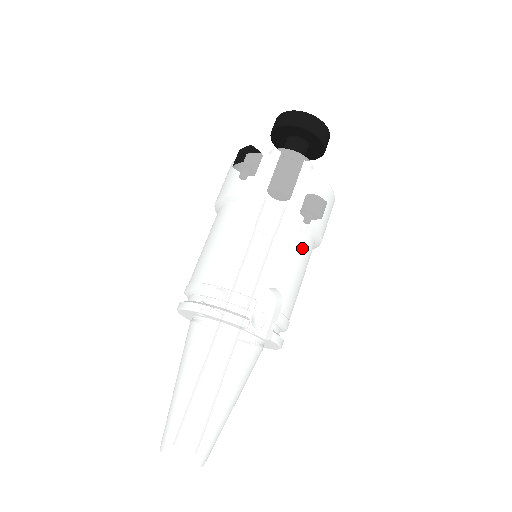
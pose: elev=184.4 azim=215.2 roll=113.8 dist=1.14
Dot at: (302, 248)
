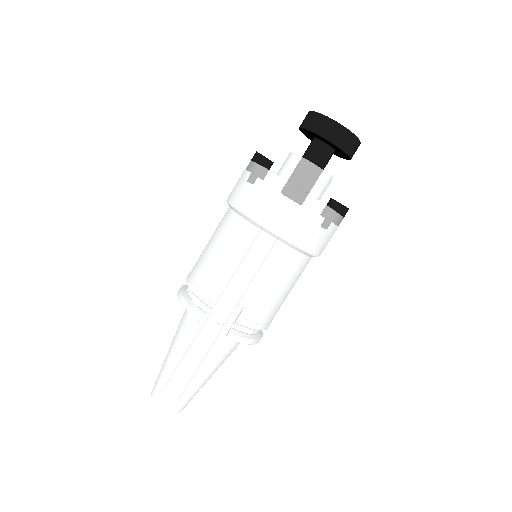
Dot at: (274, 261)
